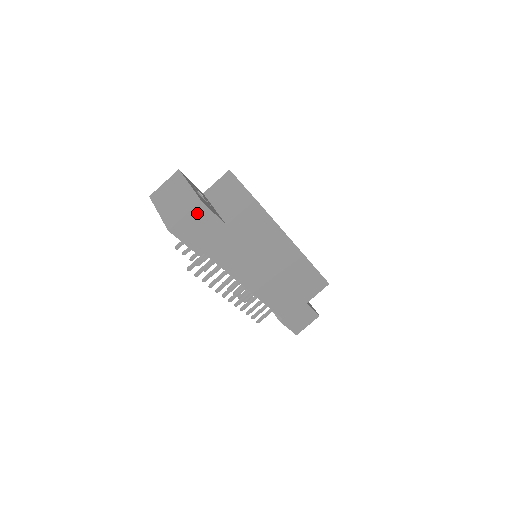
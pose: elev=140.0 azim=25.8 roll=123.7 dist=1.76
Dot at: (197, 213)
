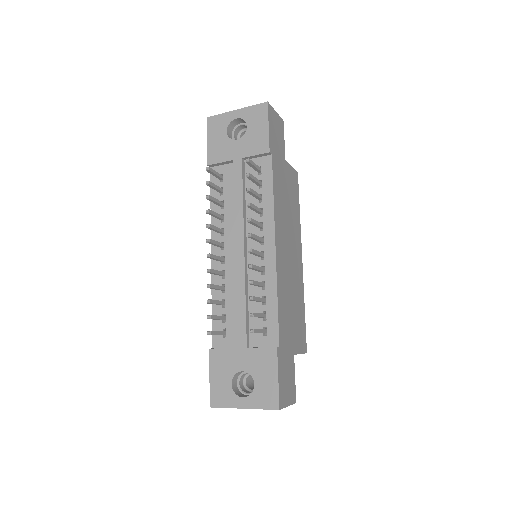
Dot at: (279, 123)
